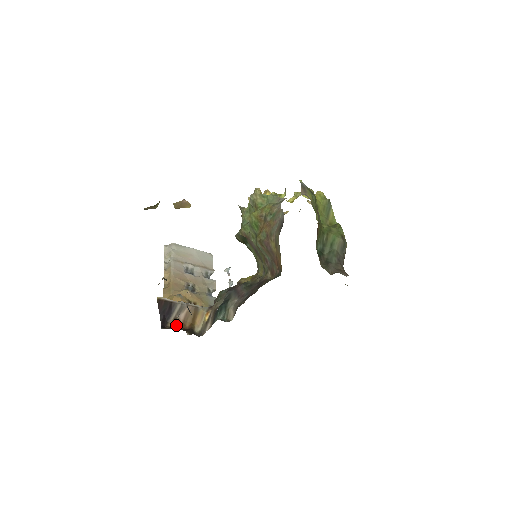
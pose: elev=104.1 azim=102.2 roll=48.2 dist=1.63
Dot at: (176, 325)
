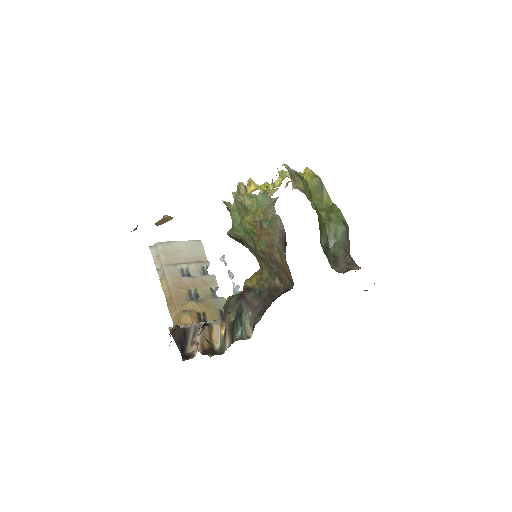
Dot at: occluded
